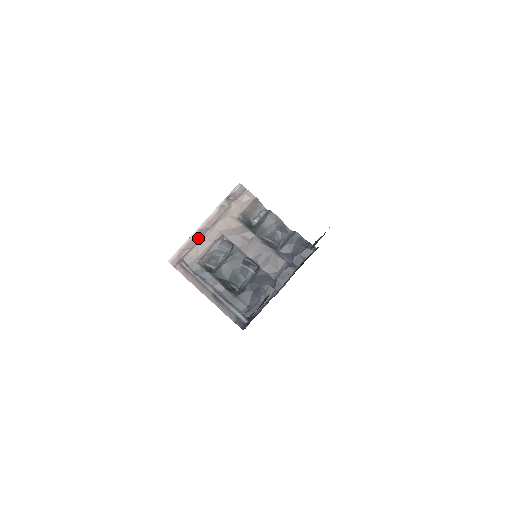
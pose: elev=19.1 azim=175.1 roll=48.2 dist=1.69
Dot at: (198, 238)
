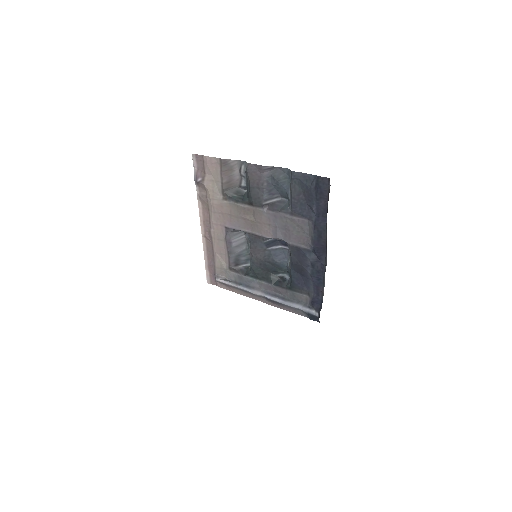
Dot at: (210, 244)
